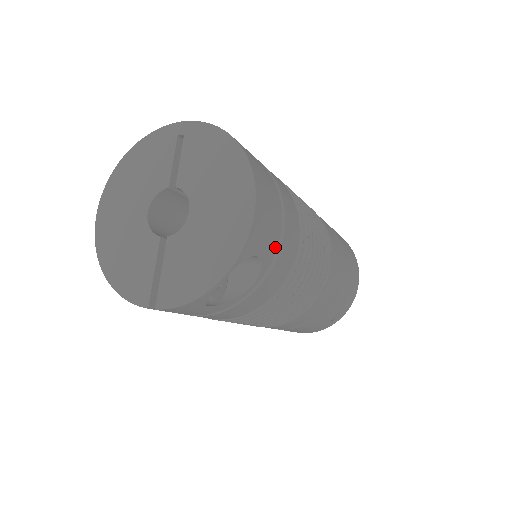
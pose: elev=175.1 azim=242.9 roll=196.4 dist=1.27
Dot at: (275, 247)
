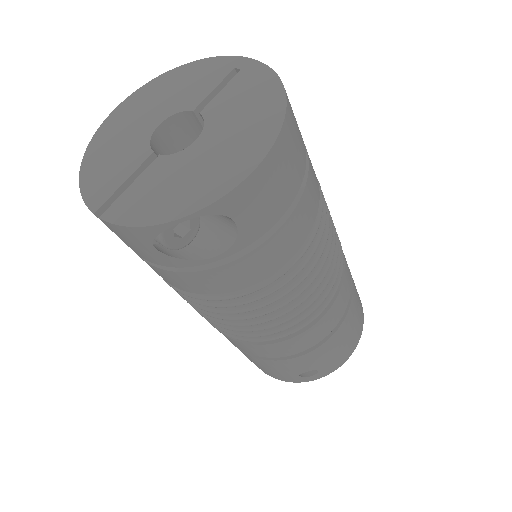
Dot at: (264, 230)
